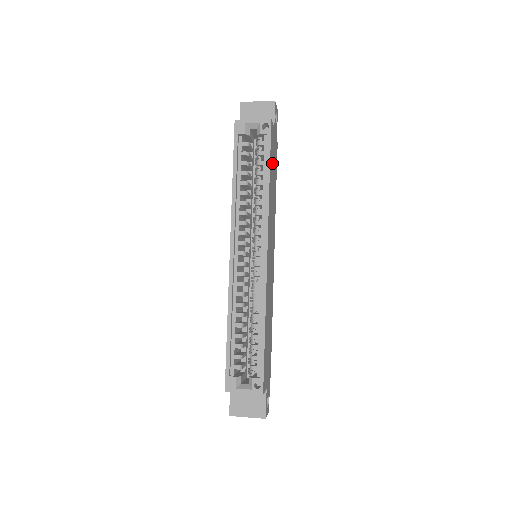
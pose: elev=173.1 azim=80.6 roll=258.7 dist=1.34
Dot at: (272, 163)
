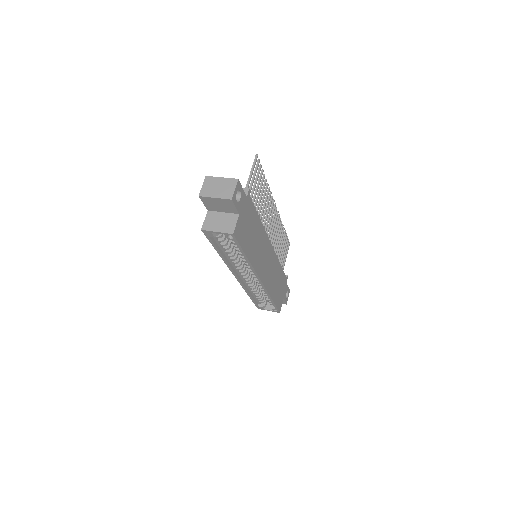
Dot at: (247, 236)
